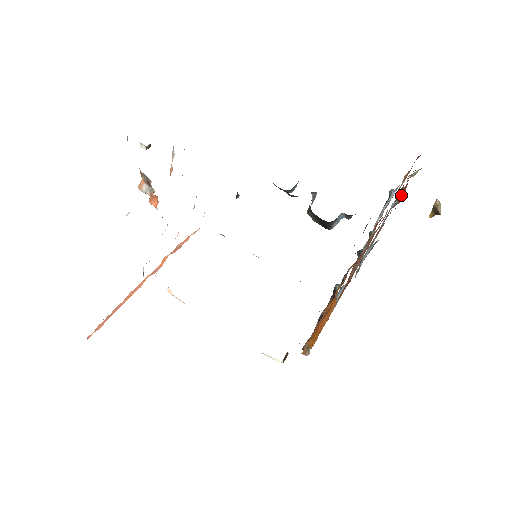
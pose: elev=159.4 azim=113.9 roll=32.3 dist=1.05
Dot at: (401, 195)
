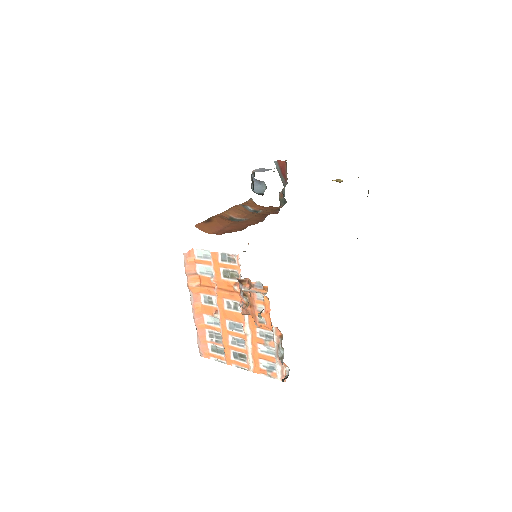
Dot at: occluded
